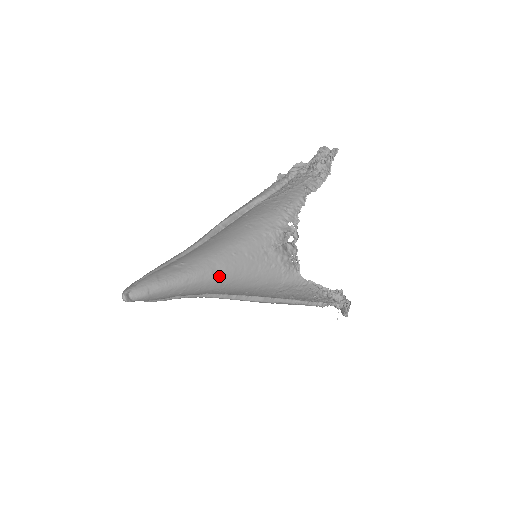
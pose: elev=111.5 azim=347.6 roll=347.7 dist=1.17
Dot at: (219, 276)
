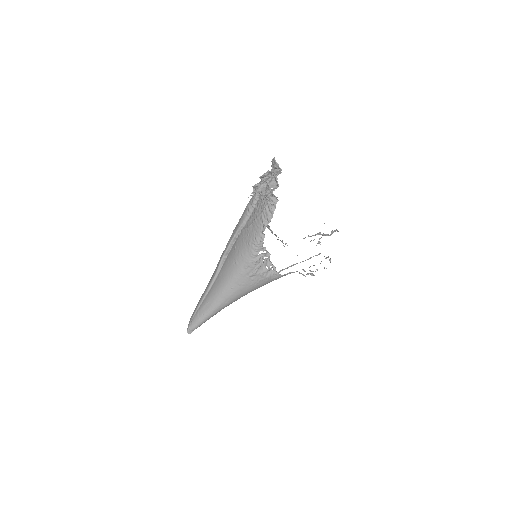
Dot at: (229, 302)
